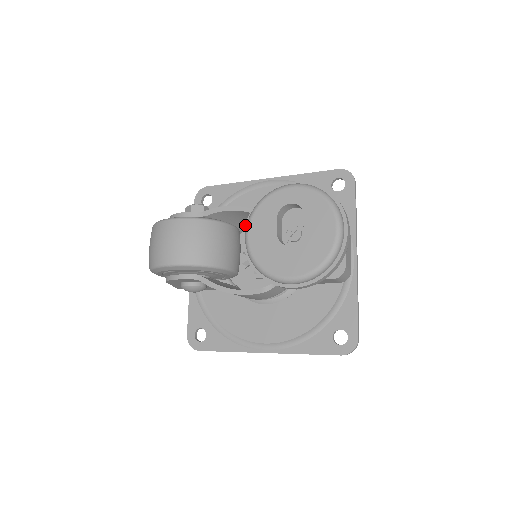
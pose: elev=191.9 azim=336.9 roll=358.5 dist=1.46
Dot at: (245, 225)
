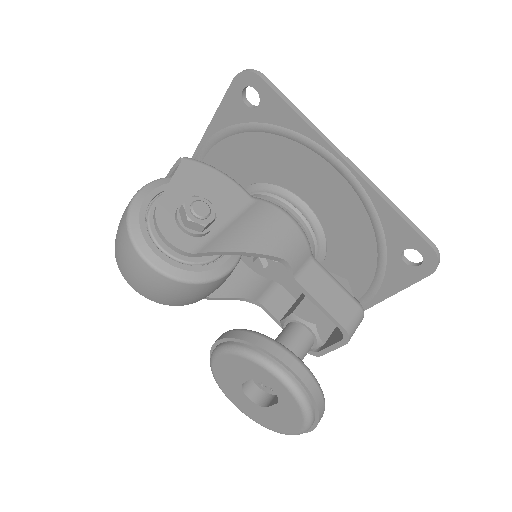
Dot at: (222, 339)
